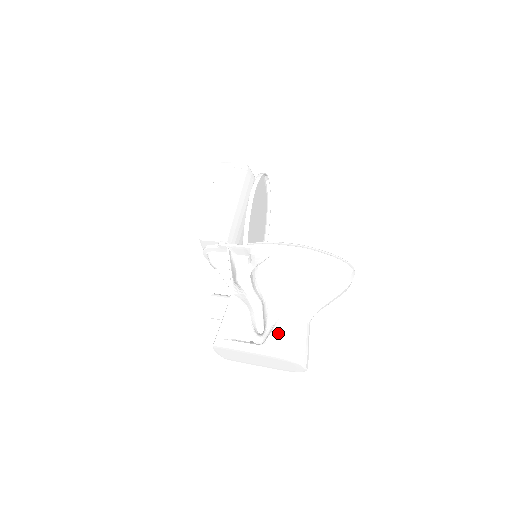
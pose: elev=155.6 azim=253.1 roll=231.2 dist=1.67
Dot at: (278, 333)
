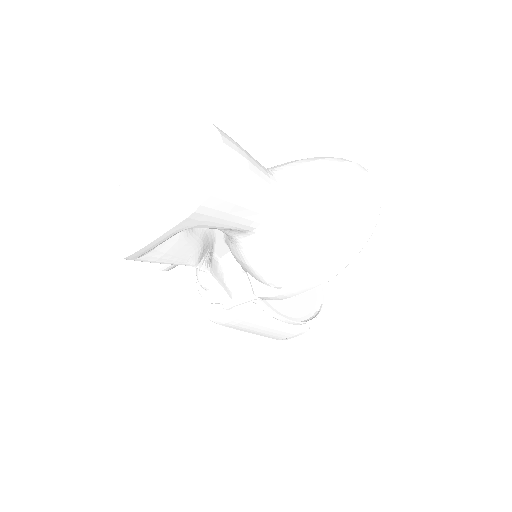
Dot at: occluded
